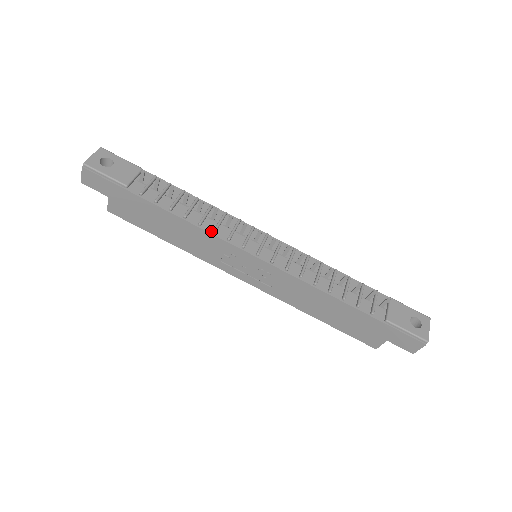
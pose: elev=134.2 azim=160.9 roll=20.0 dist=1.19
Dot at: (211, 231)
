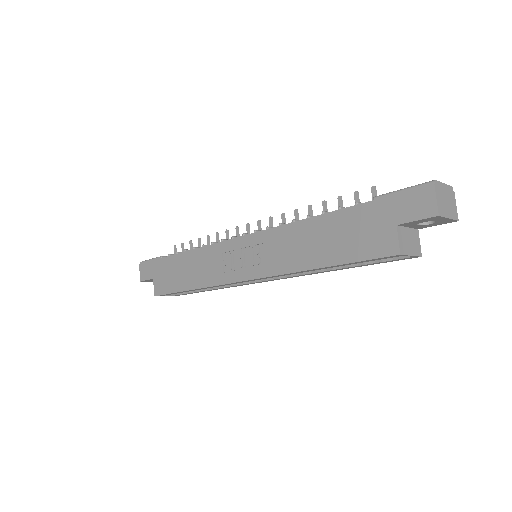
Dot at: (211, 245)
